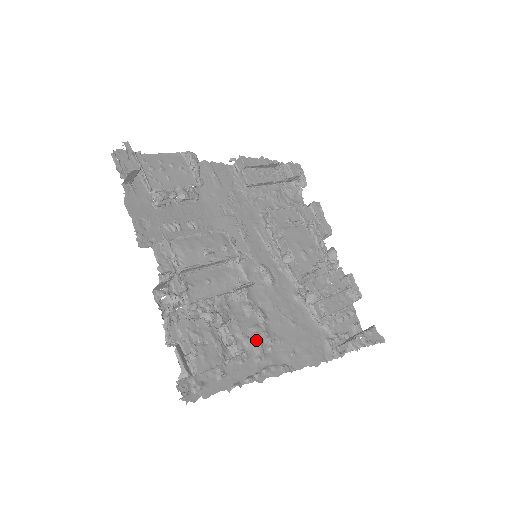
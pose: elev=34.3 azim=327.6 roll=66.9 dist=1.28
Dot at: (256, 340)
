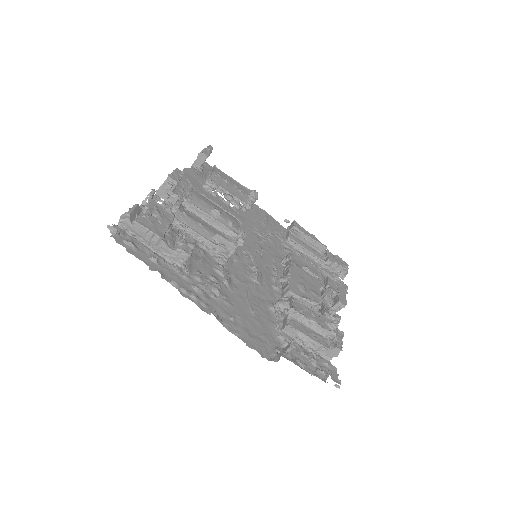
Dot at: (206, 280)
